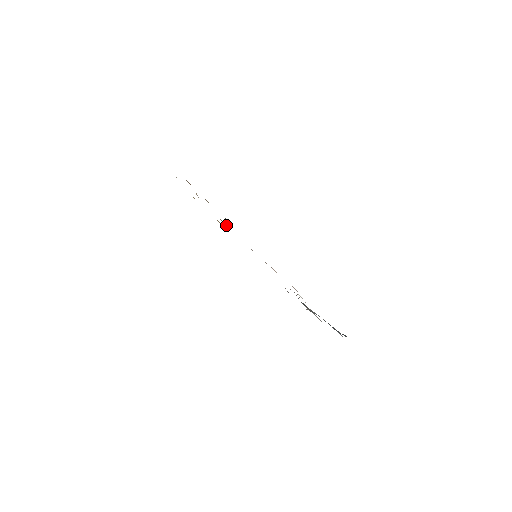
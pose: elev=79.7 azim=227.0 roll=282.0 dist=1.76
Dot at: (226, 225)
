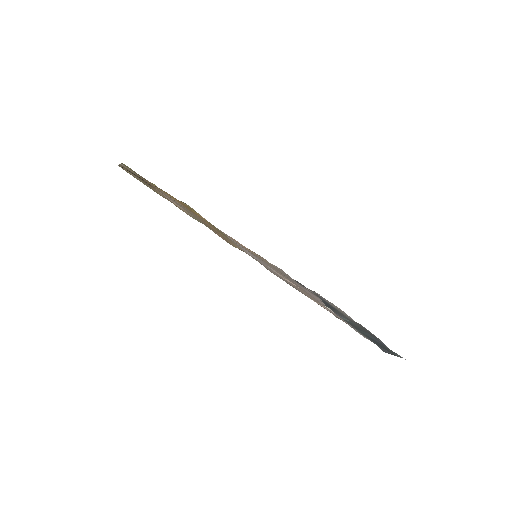
Dot at: (208, 222)
